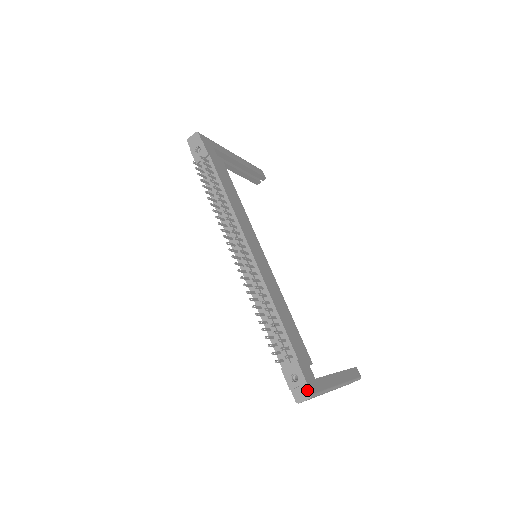
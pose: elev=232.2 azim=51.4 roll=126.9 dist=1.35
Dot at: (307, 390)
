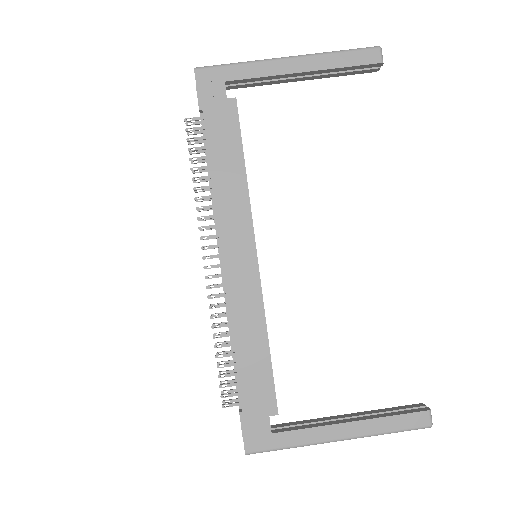
Dot at: (244, 446)
